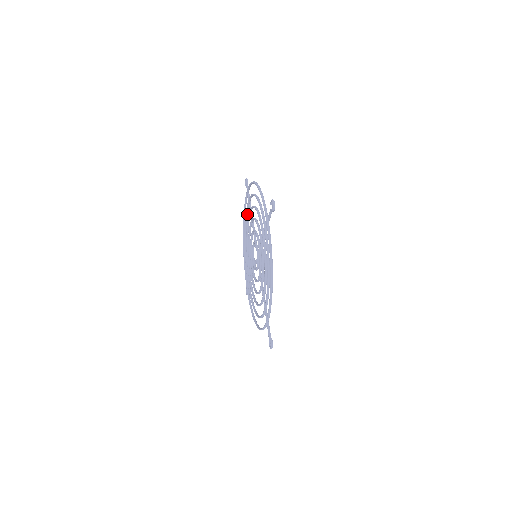
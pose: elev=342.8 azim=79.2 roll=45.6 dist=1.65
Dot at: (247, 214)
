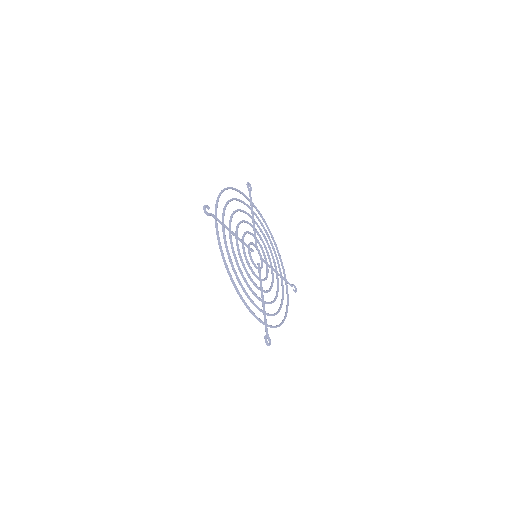
Dot at: (283, 290)
